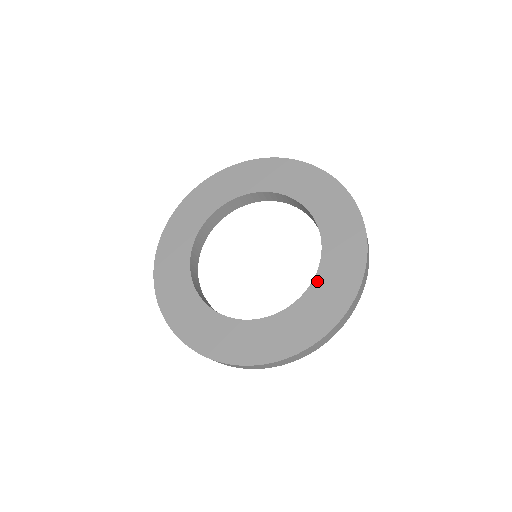
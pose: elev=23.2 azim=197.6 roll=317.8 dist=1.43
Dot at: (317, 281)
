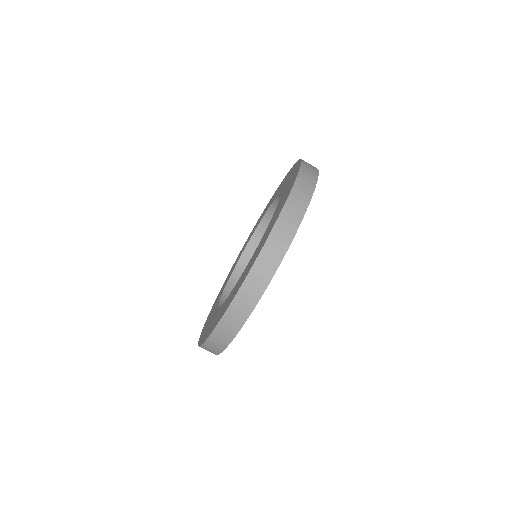
Dot at: (269, 223)
